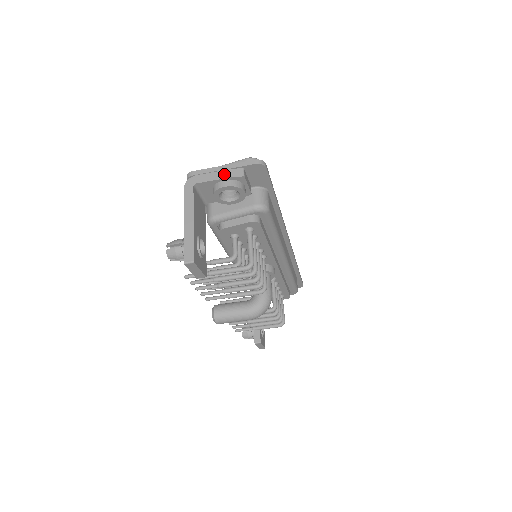
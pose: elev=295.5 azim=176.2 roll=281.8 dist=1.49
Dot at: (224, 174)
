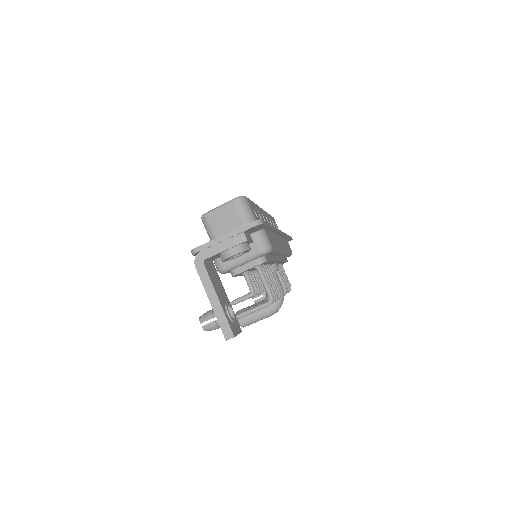
Dot at: (228, 244)
